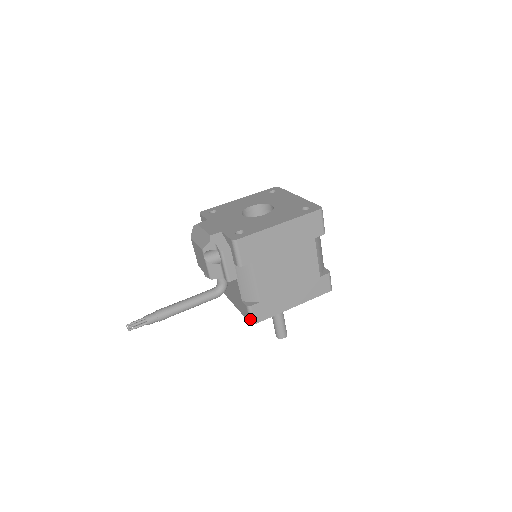
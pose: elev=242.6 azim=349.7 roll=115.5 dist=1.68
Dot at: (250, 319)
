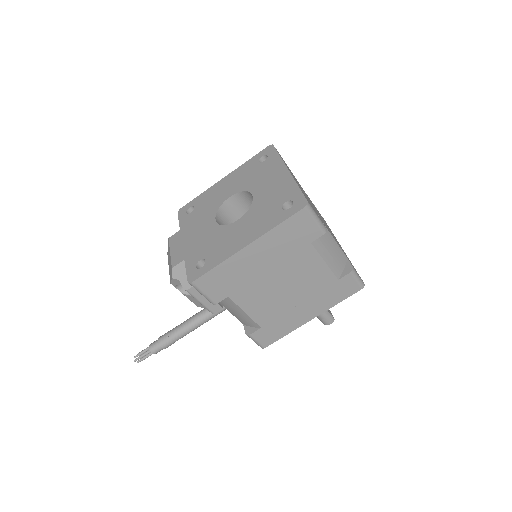
Dot at: (257, 344)
